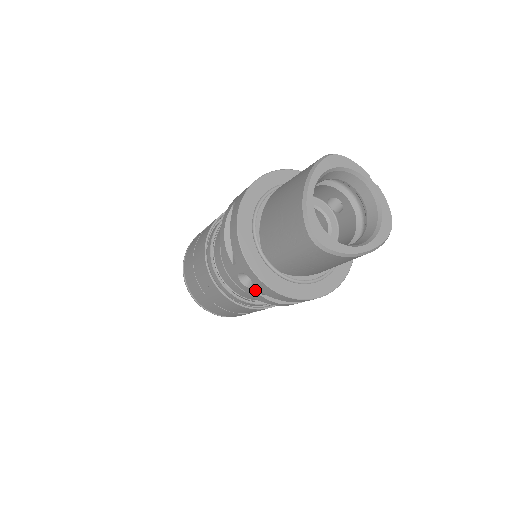
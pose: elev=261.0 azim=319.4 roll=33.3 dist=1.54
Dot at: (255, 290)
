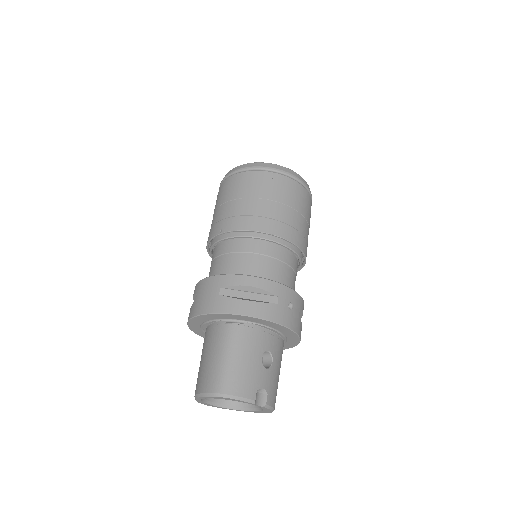
Dot at: occluded
